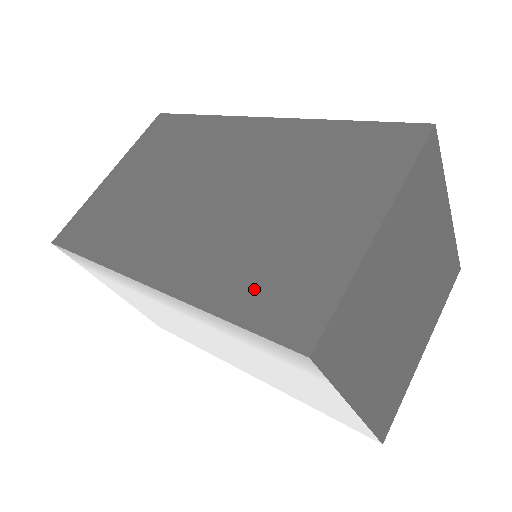
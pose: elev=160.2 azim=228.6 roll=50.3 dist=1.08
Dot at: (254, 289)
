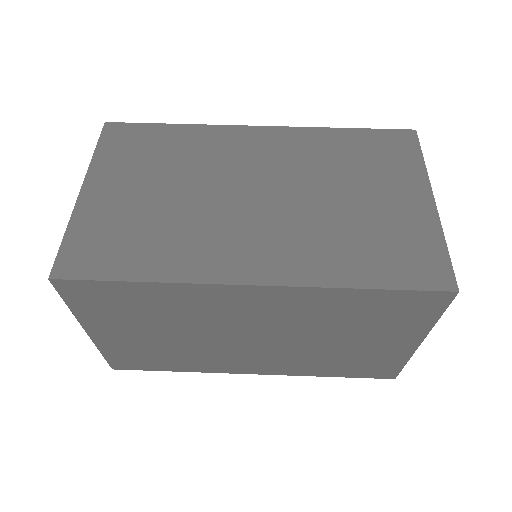
Dot at: (345, 369)
